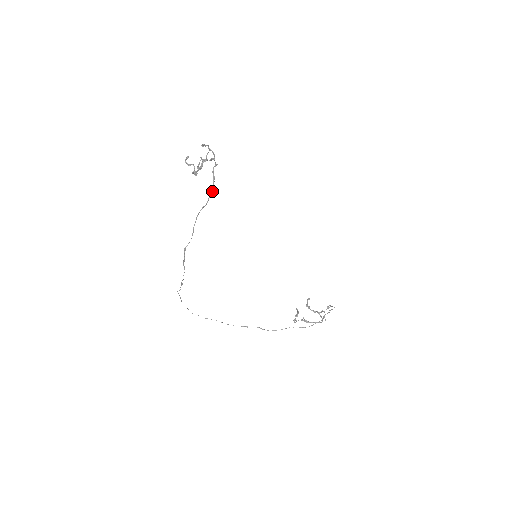
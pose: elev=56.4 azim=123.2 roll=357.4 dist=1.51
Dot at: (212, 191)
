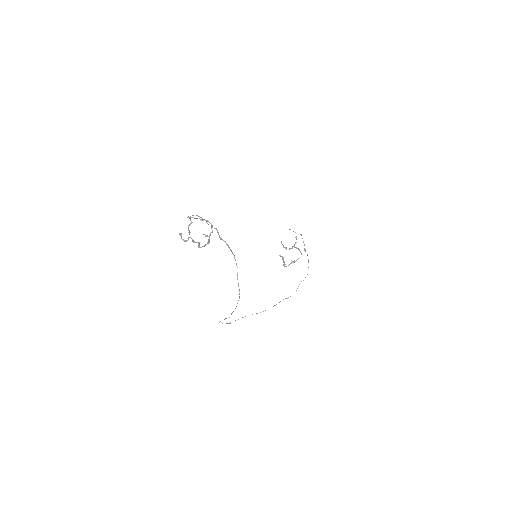
Dot at: (234, 257)
